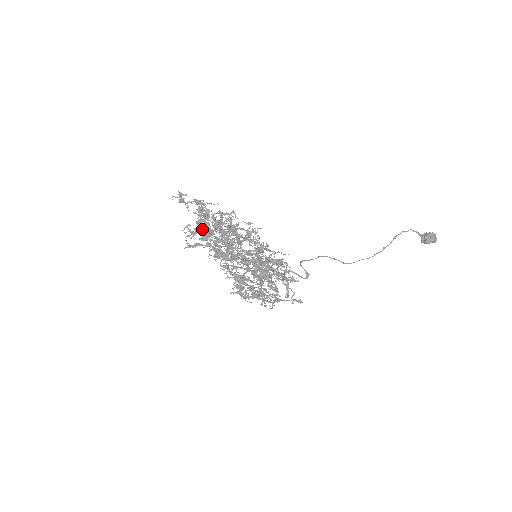
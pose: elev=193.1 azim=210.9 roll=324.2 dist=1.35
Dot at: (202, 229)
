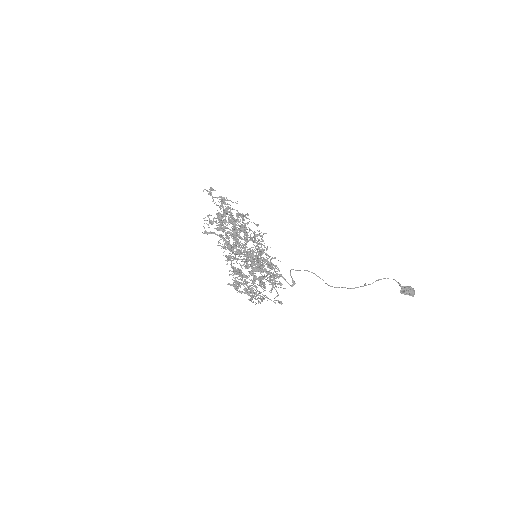
Dot at: (219, 220)
